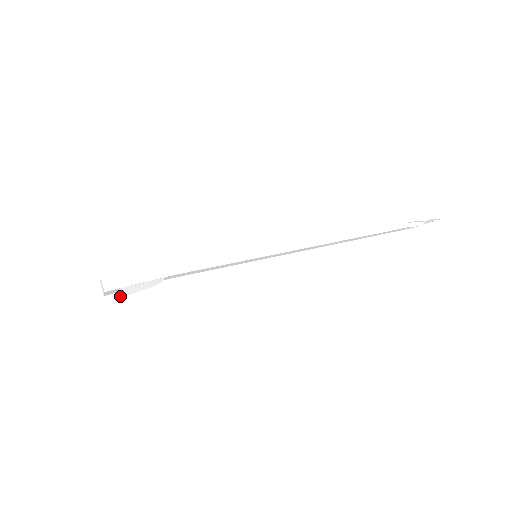
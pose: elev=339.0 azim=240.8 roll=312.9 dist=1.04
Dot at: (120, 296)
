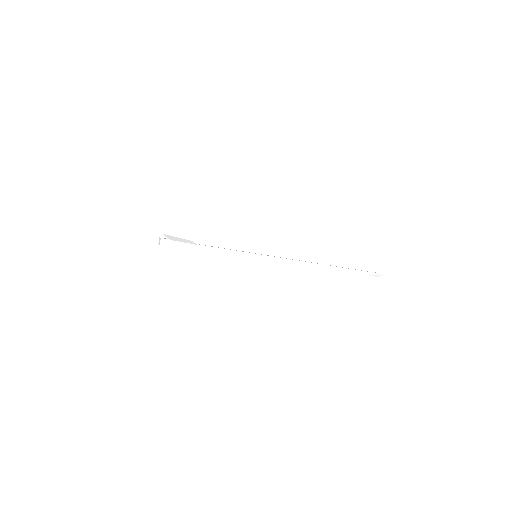
Dot at: (169, 236)
